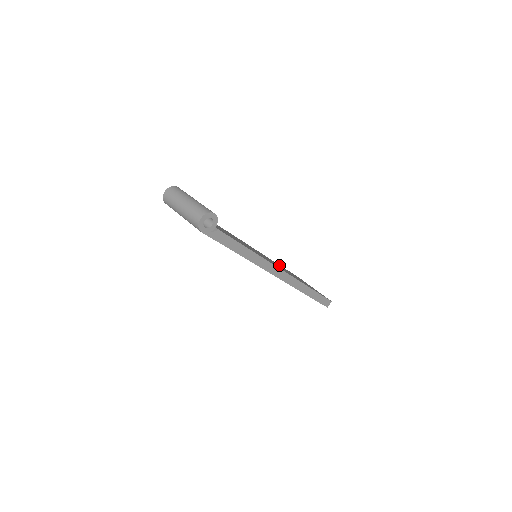
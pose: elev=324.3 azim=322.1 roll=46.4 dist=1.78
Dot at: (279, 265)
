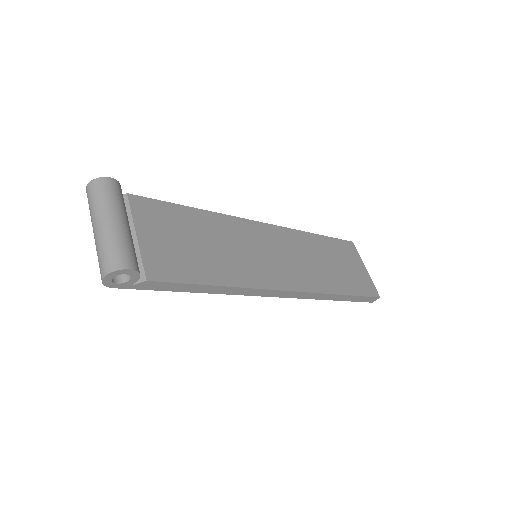
Dot at: (312, 241)
